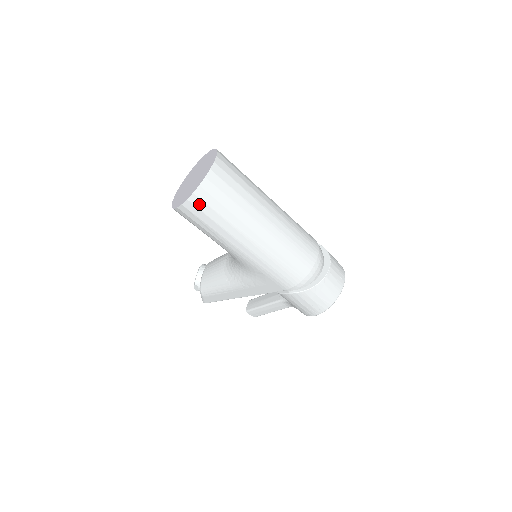
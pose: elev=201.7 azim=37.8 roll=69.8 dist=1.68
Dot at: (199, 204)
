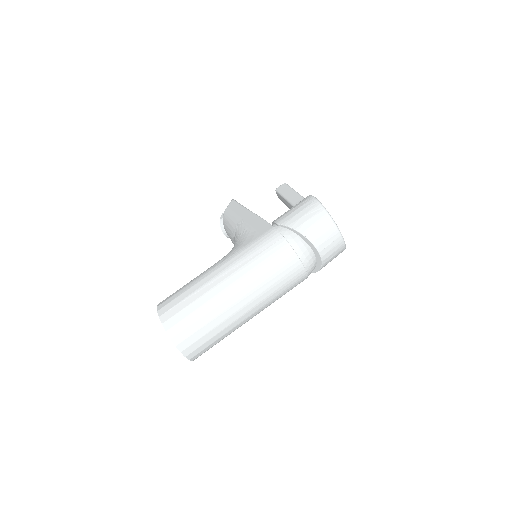
Dot at: occluded
